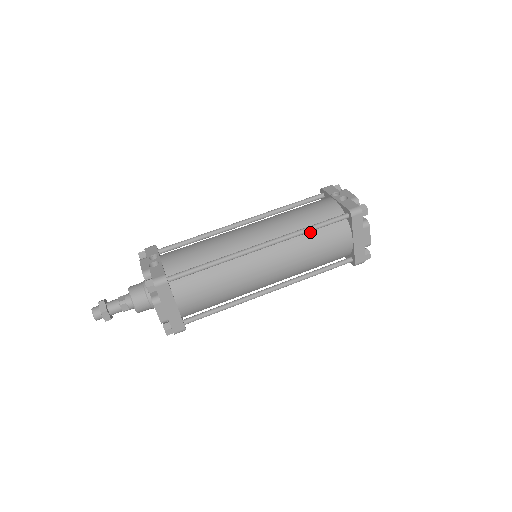
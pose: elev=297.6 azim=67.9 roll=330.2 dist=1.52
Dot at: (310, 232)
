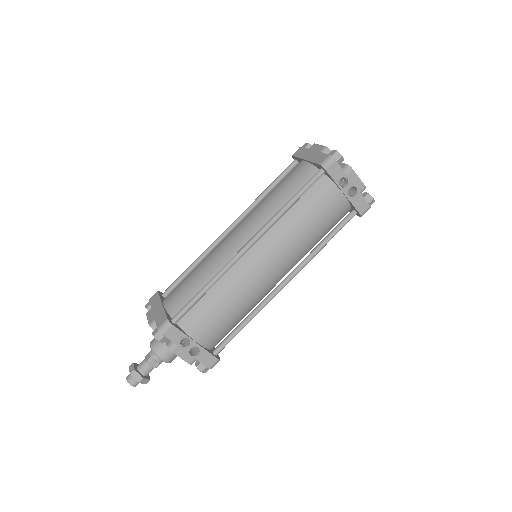
Dot at: occluded
